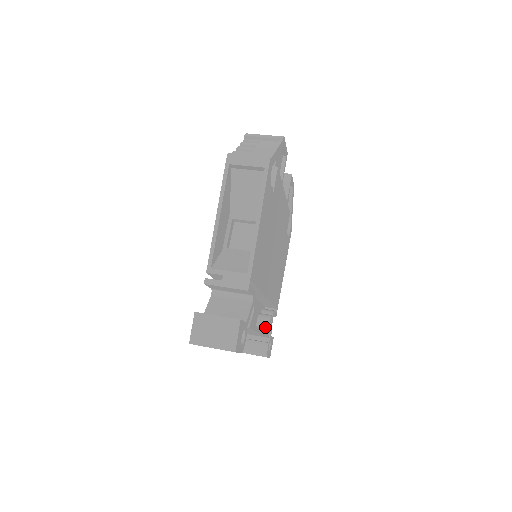
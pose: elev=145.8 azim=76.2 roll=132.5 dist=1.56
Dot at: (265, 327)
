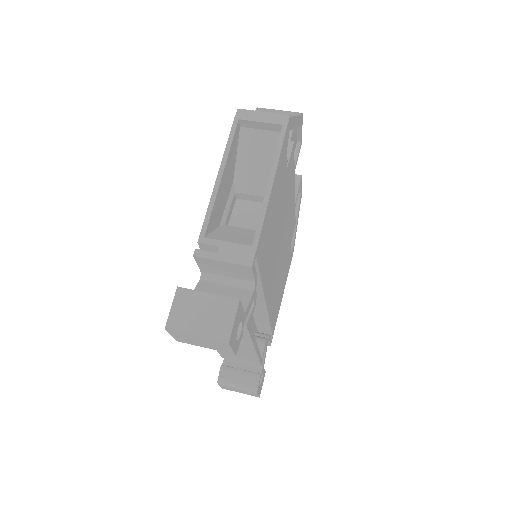
Dot at: occluded
